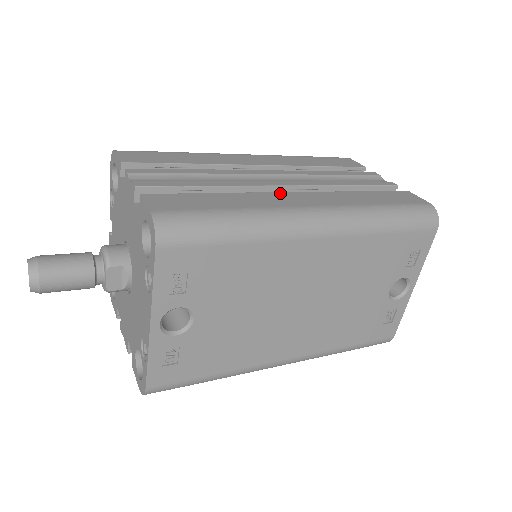
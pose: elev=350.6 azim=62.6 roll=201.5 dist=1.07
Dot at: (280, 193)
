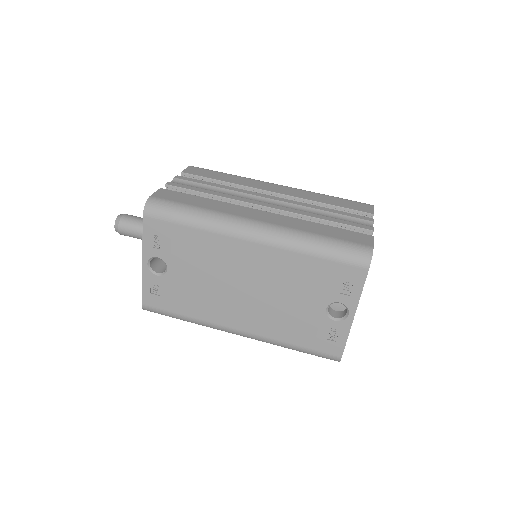
Dot at: (250, 208)
